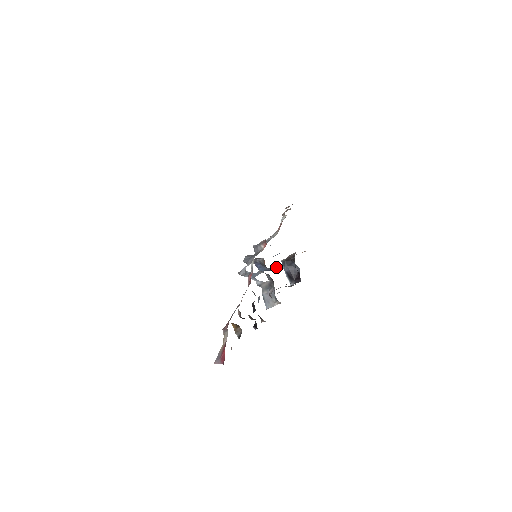
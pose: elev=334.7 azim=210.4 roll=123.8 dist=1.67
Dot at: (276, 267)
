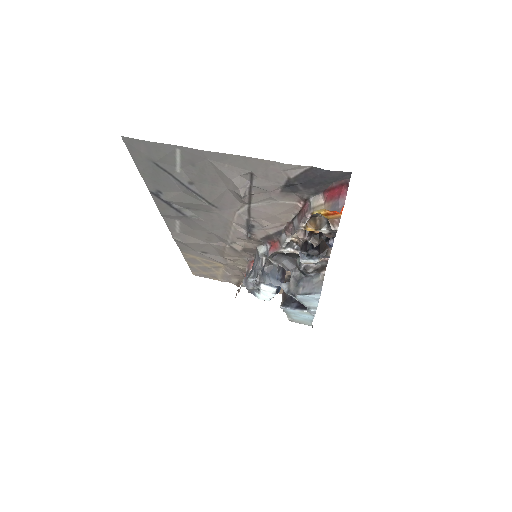
Dot at: occluded
